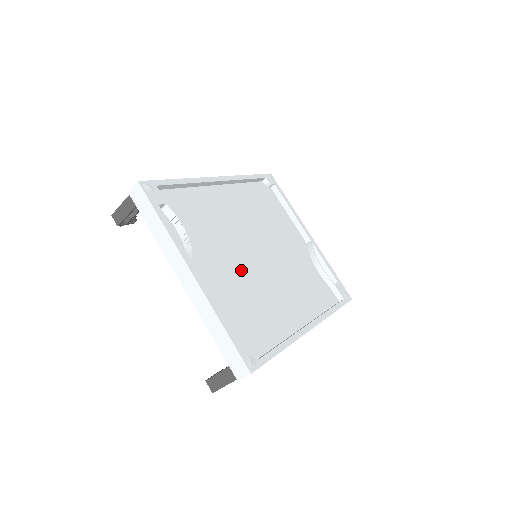
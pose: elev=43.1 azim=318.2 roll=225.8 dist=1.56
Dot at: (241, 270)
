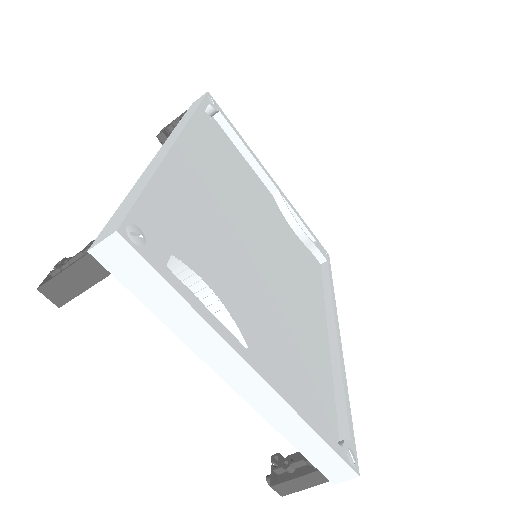
Dot at: (267, 301)
